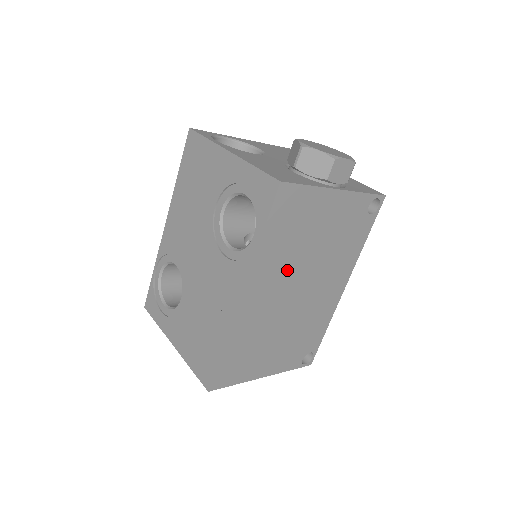
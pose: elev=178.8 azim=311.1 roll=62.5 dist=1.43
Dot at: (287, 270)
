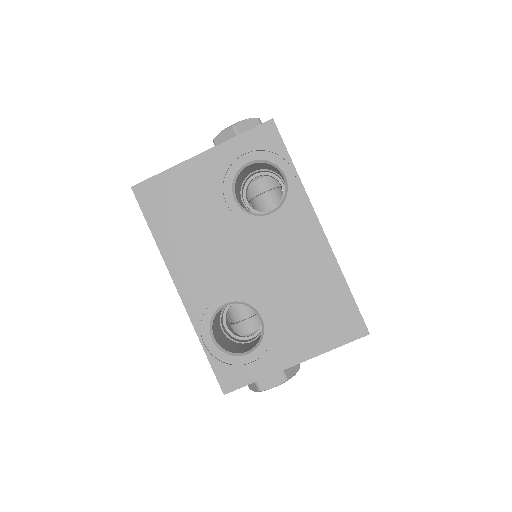
Dot at: occluded
